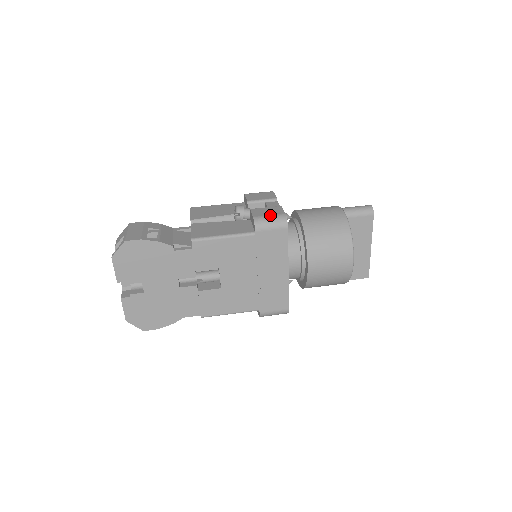
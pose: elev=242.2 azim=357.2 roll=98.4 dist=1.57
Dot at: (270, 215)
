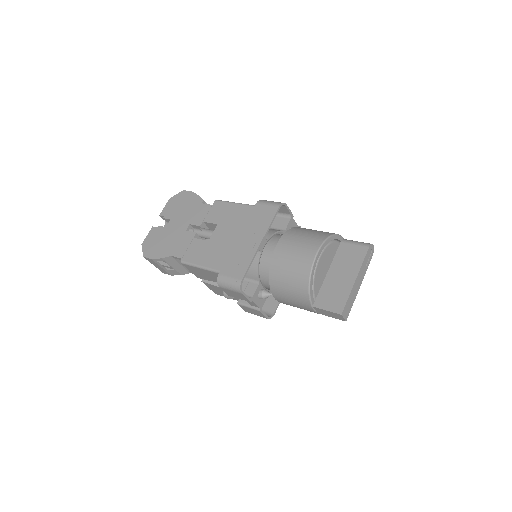
Dot at: occluded
